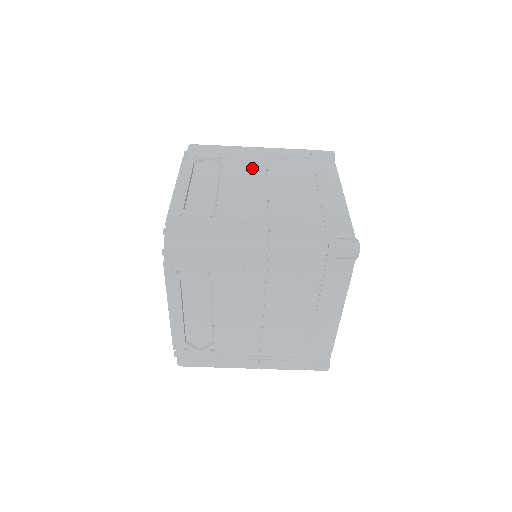
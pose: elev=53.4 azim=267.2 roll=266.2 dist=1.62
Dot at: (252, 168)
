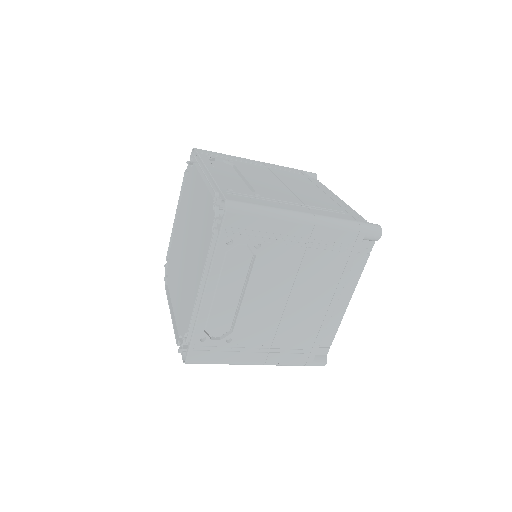
Dot at: (262, 171)
